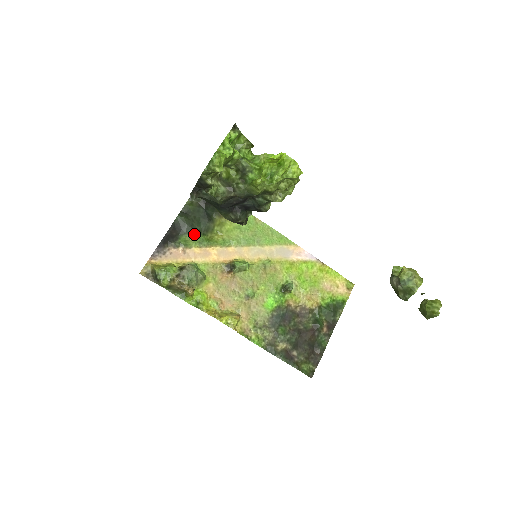
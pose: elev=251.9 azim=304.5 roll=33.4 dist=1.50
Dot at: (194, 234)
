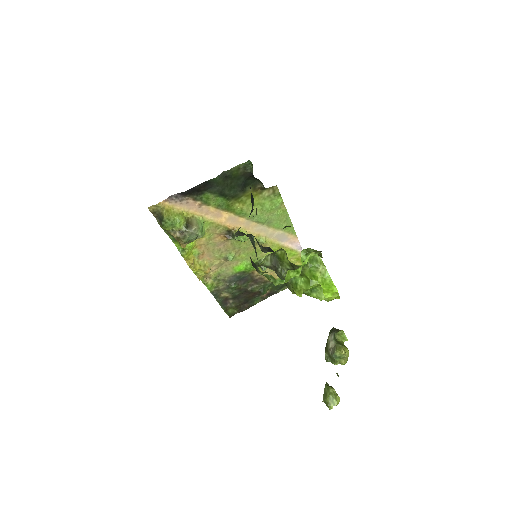
Dot at: (220, 196)
